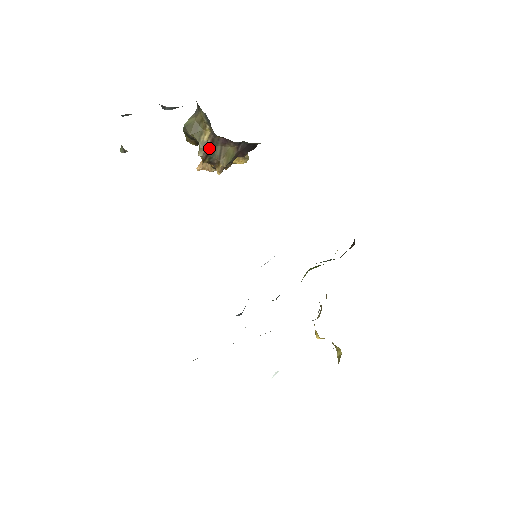
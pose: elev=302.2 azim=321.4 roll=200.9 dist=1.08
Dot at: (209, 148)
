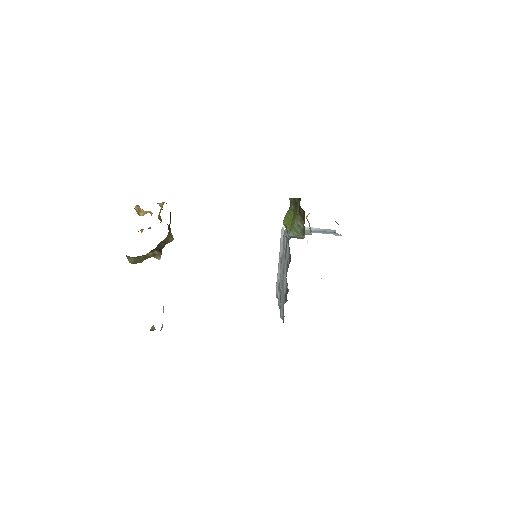
Dot at: (157, 251)
